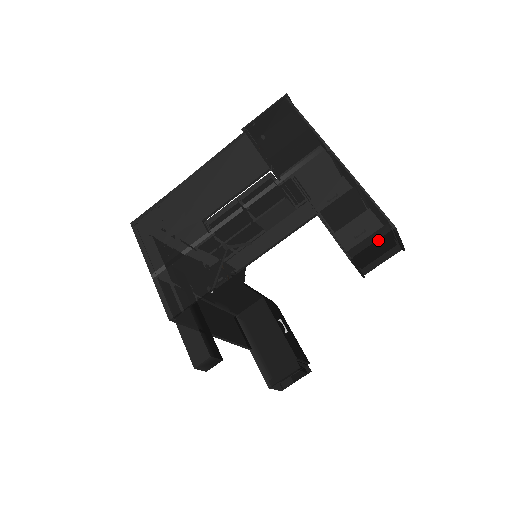
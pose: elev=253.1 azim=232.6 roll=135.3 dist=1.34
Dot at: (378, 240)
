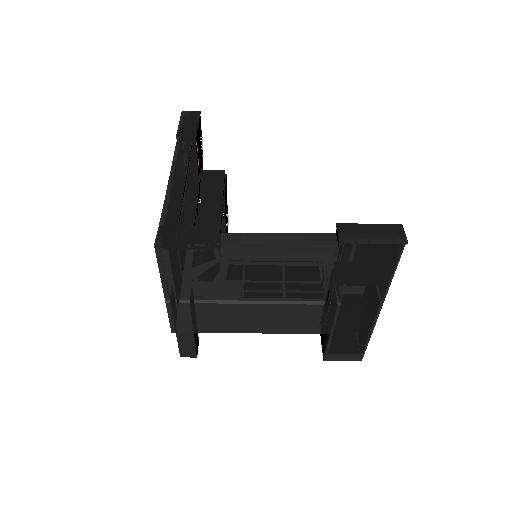
Dot at: (347, 359)
